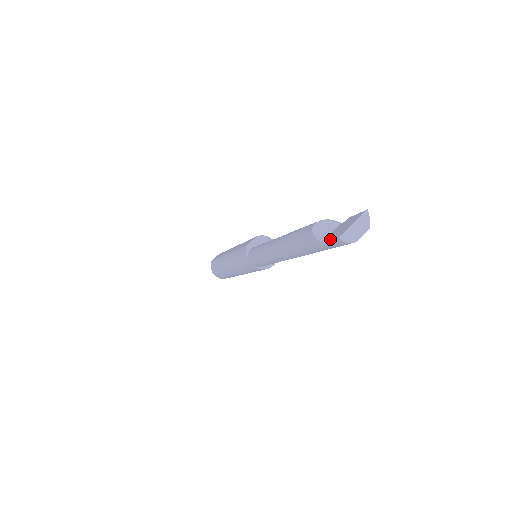
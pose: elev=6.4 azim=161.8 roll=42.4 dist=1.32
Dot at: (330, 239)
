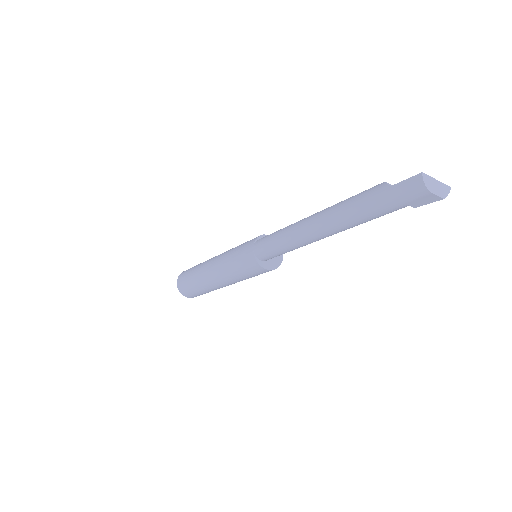
Dot at: (407, 179)
